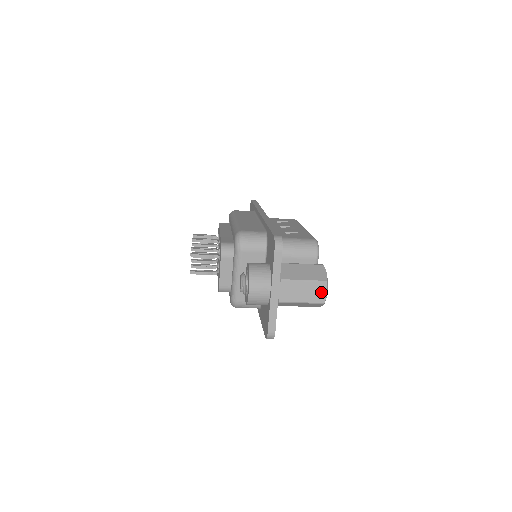
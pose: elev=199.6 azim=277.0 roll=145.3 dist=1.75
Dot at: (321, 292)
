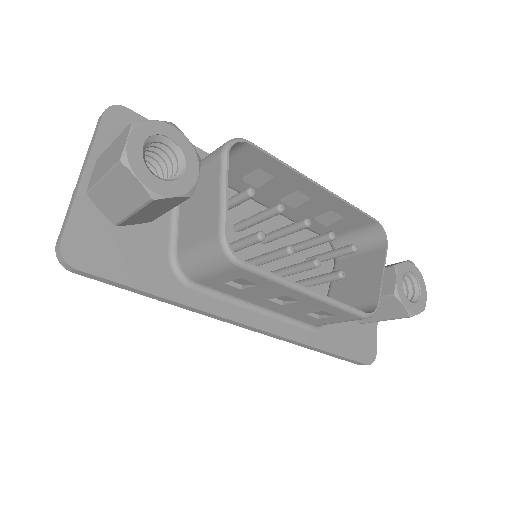
Dot at: (122, 144)
